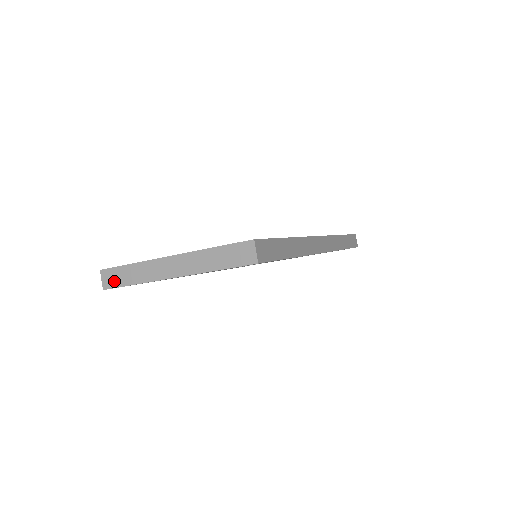
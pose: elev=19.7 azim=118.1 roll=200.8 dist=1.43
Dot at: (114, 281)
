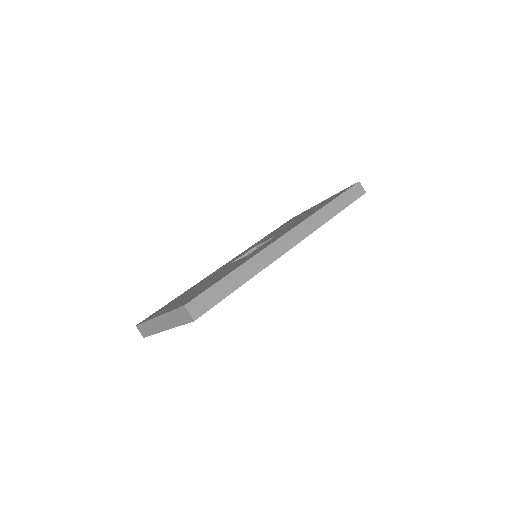
Dot at: (144, 332)
